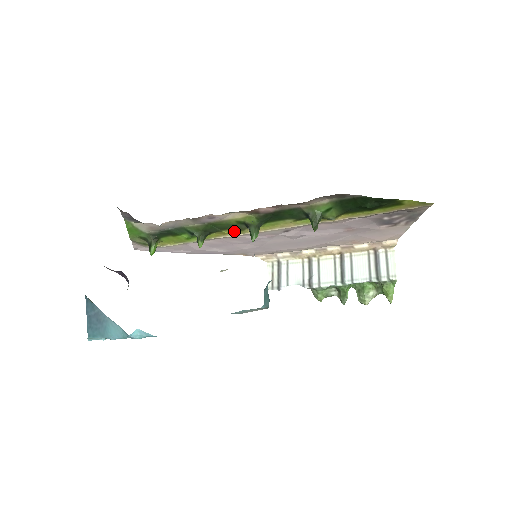
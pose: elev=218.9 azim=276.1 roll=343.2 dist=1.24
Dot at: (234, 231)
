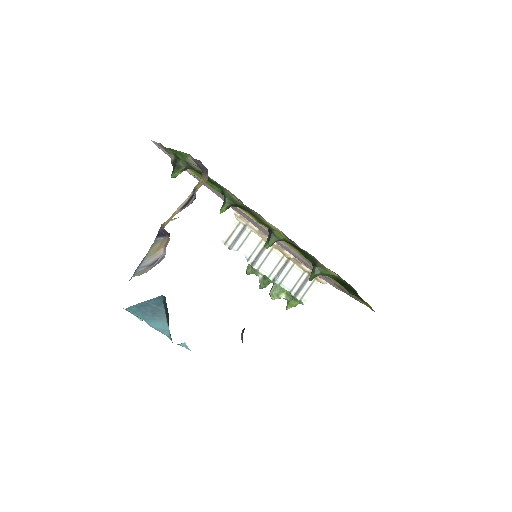
Dot at: (254, 217)
